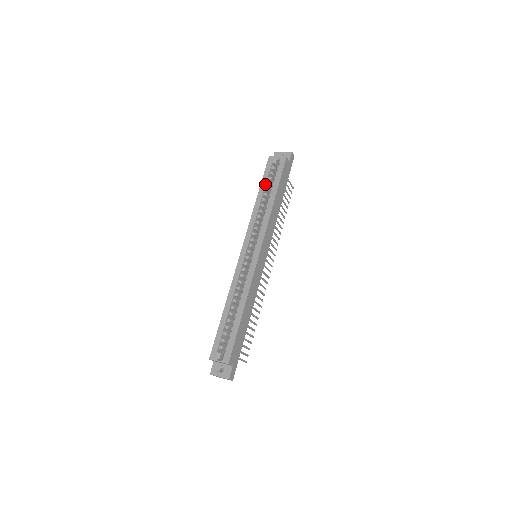
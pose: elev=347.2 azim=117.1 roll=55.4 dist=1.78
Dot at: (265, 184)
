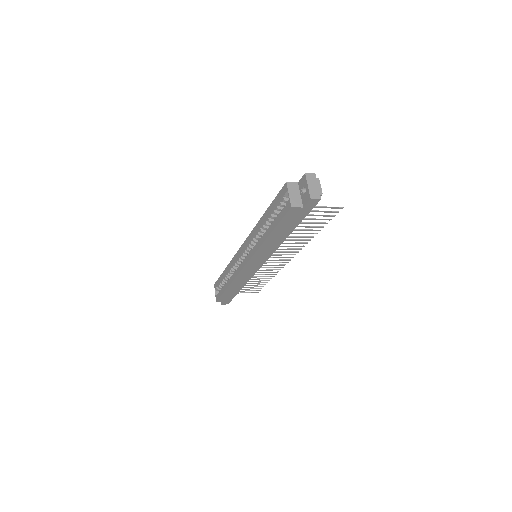
Dot at: (270, 211)
